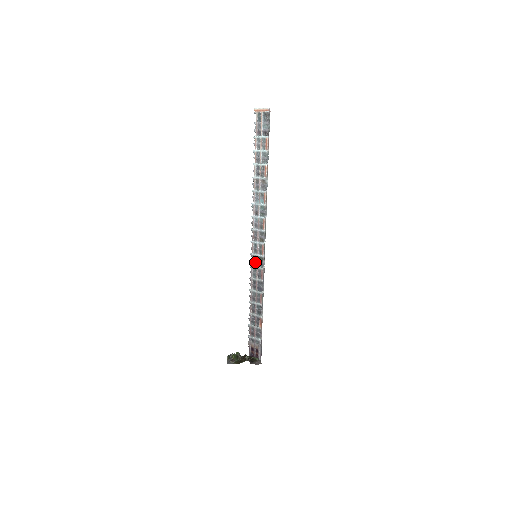
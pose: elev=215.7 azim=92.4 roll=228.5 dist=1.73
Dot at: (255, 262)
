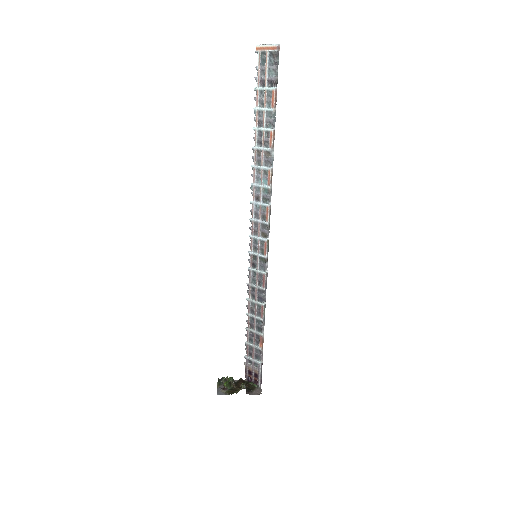
Dot at: (255, 263)
